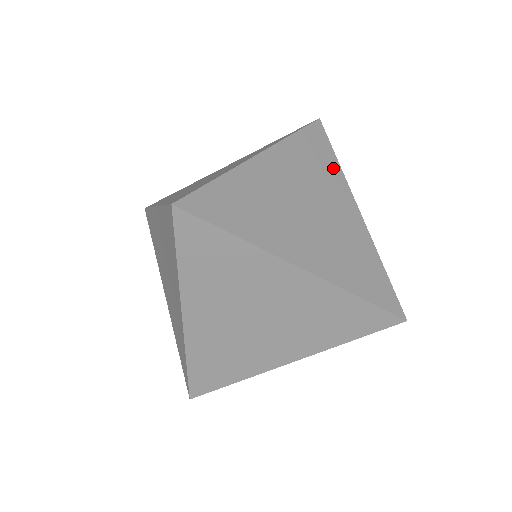
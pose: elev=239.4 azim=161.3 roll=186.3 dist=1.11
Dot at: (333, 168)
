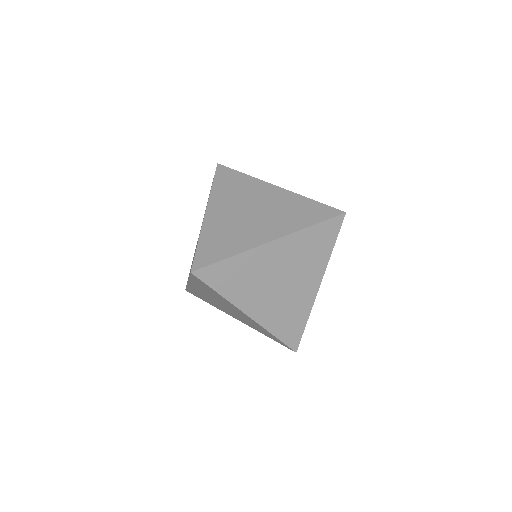
Dot at: (246, 180)
